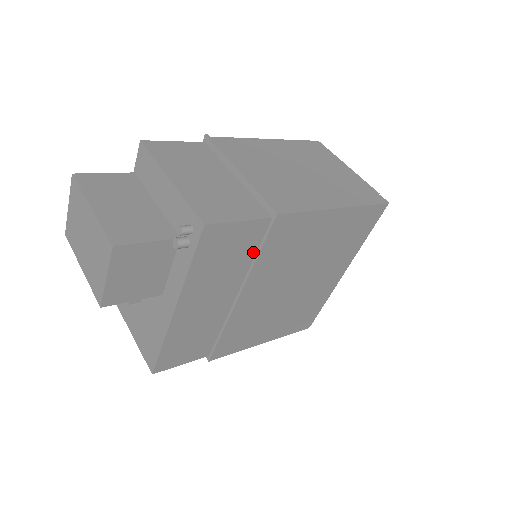
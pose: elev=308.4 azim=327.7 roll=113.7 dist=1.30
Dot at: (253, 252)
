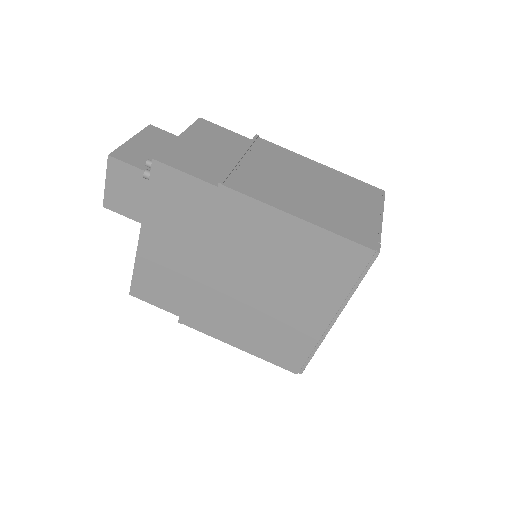
Dot at: (205, 217)
